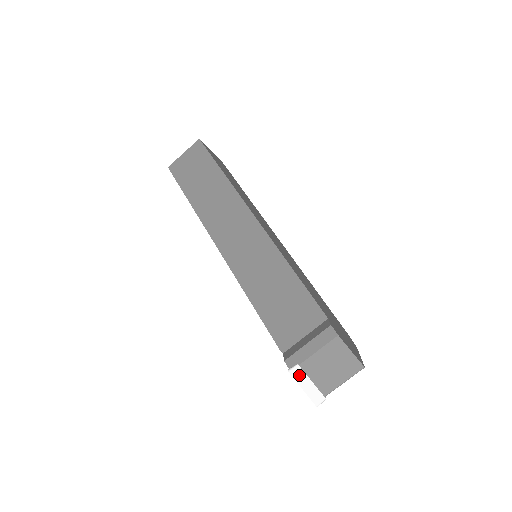
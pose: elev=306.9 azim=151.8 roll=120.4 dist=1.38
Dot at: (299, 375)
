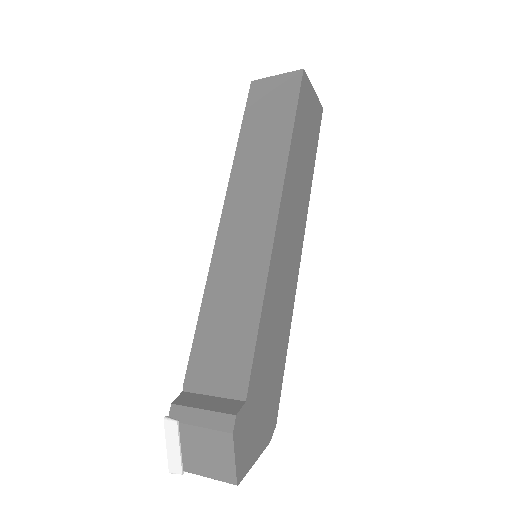
Dot at: (172, 432)
